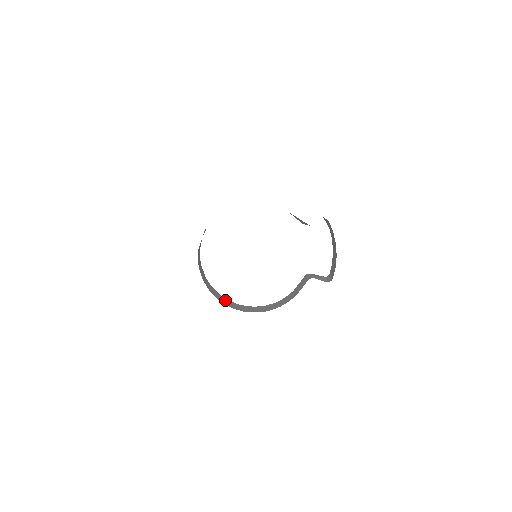
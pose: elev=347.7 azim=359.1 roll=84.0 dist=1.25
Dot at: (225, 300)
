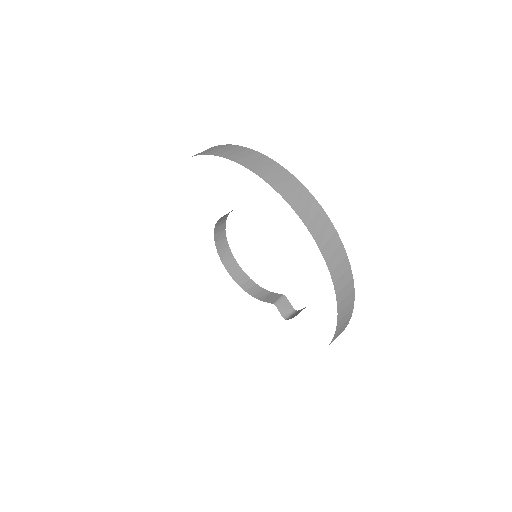
Dot at: (227, 253)
